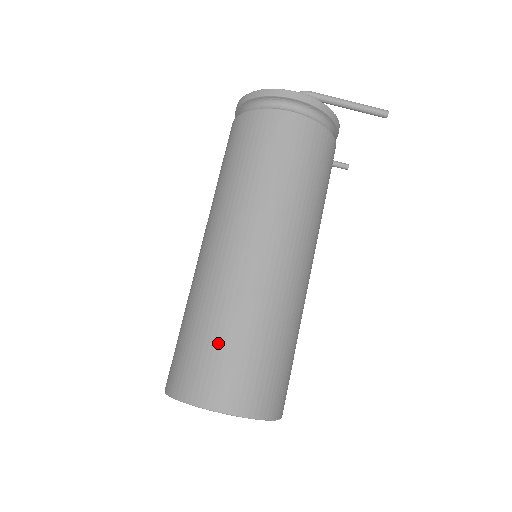
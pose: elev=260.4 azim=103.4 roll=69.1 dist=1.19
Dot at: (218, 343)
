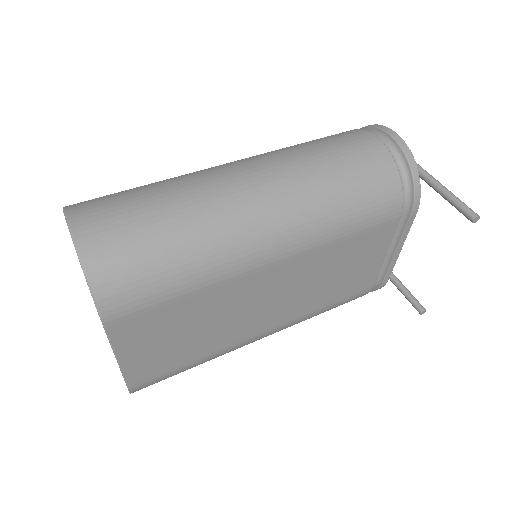
Dot at: (135, 193)
